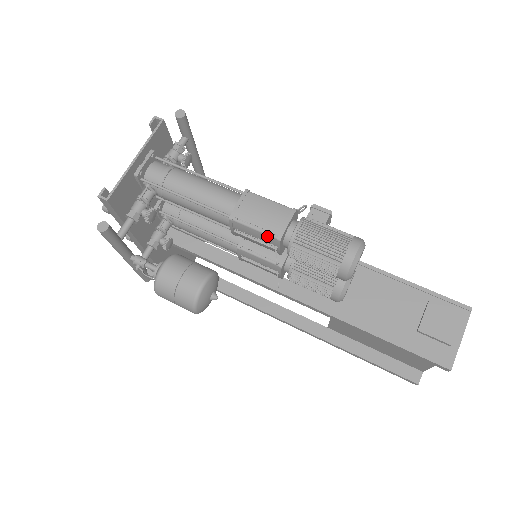
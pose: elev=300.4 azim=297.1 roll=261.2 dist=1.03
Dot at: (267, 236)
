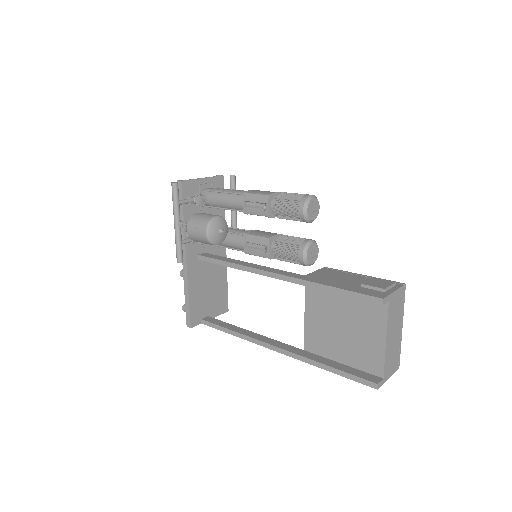
Dot at: (262, 196)
